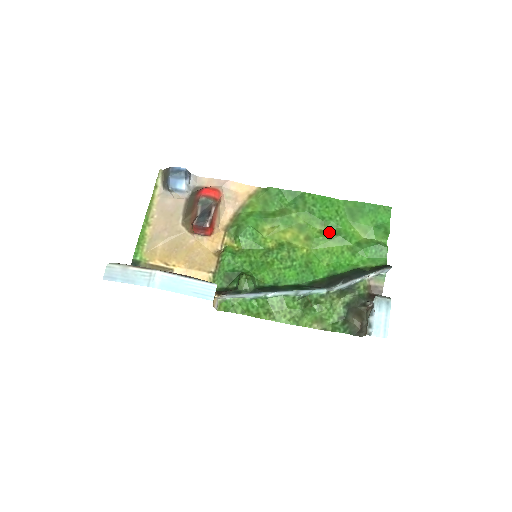
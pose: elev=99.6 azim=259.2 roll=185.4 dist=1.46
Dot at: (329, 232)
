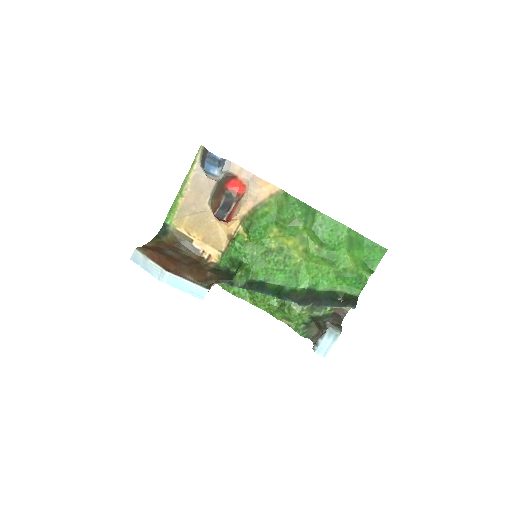
Dot at: (324, 253)
